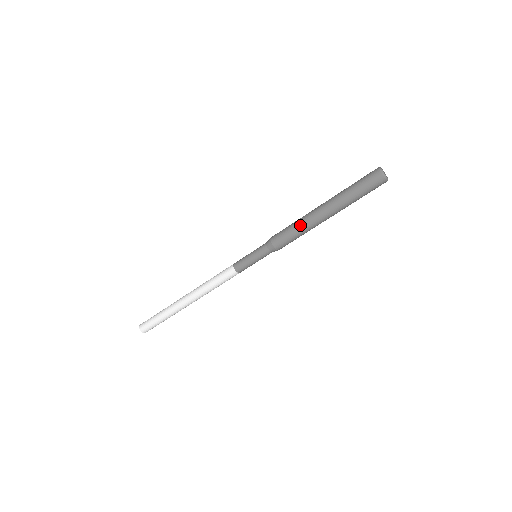
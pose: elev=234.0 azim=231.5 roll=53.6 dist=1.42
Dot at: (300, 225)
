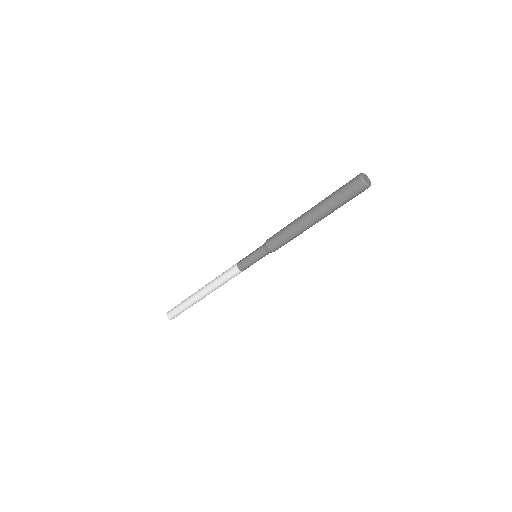
Dot at: (289, 225)
